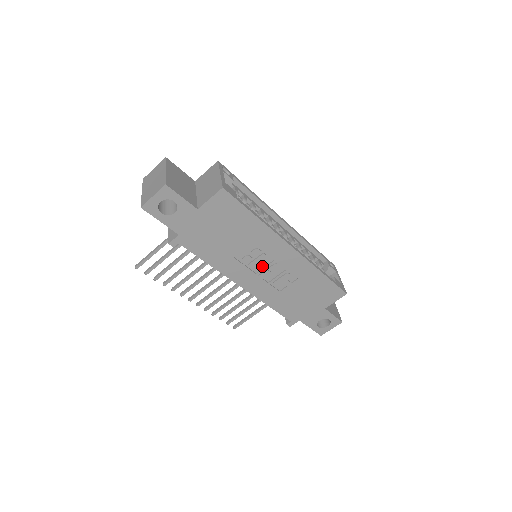
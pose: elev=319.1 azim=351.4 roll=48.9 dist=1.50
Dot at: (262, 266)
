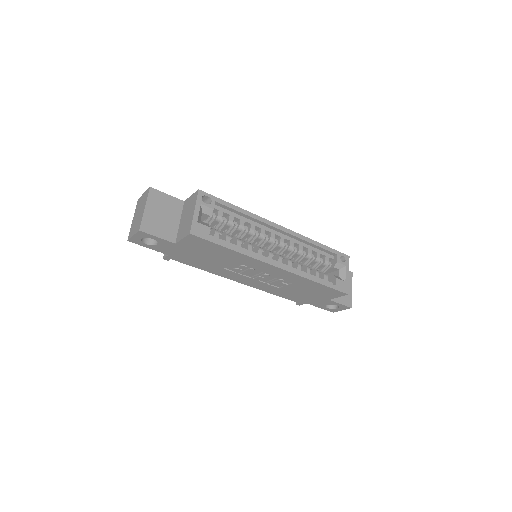
Dot at: (254, 274)
